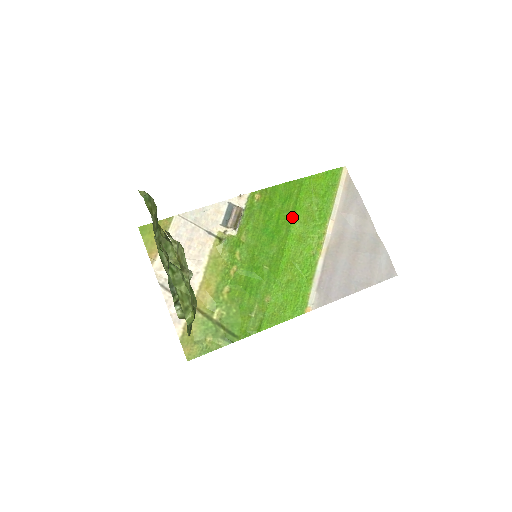
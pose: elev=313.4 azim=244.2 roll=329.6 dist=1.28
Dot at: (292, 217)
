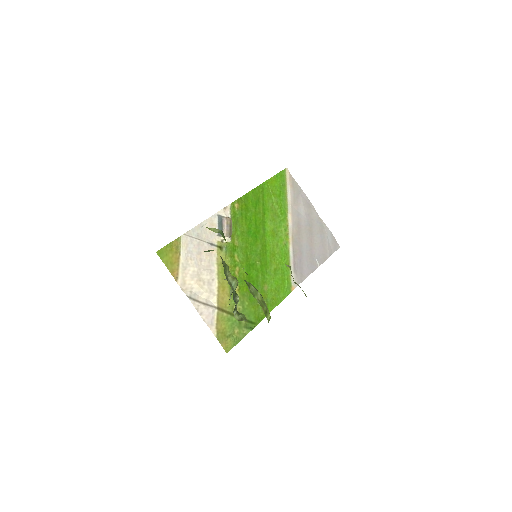
Dot at: (264, 217)
